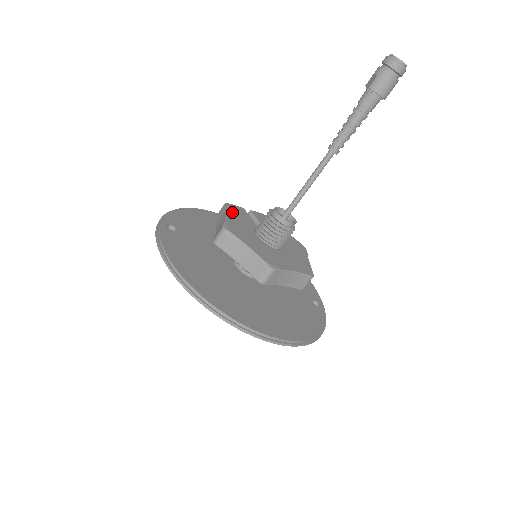
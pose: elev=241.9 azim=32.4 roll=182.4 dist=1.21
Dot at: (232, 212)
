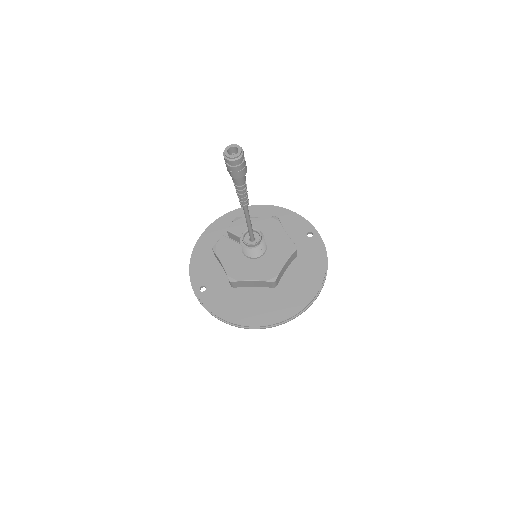
Dot at: (222, 255)
